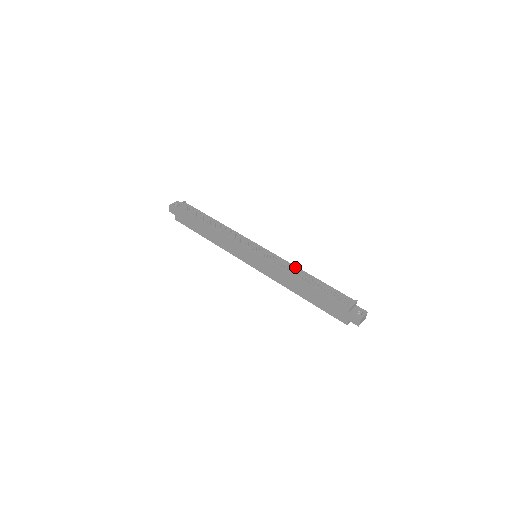
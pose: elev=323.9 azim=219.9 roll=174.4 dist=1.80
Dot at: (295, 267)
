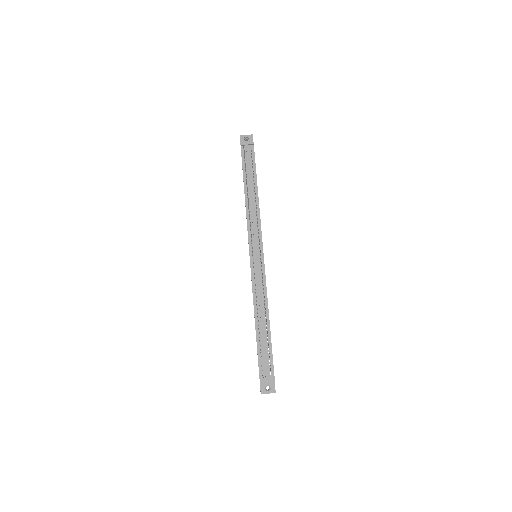
Dot at: (266, 300)
